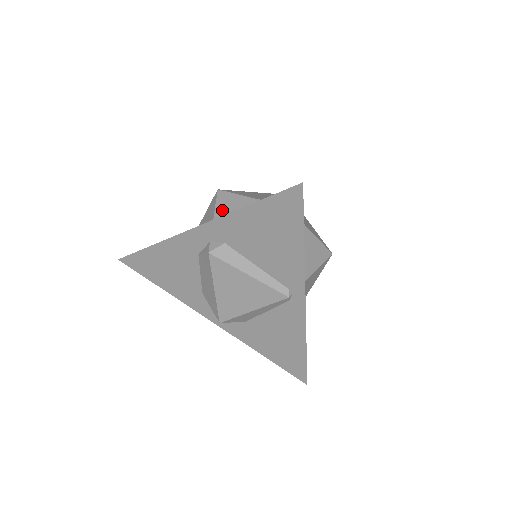
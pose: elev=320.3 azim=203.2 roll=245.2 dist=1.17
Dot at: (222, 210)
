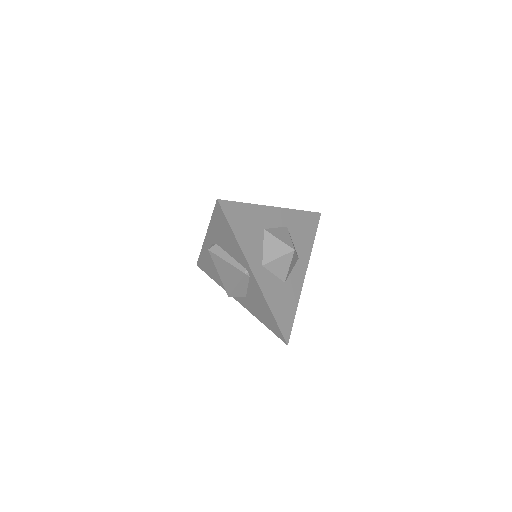
Dot at: occluded
